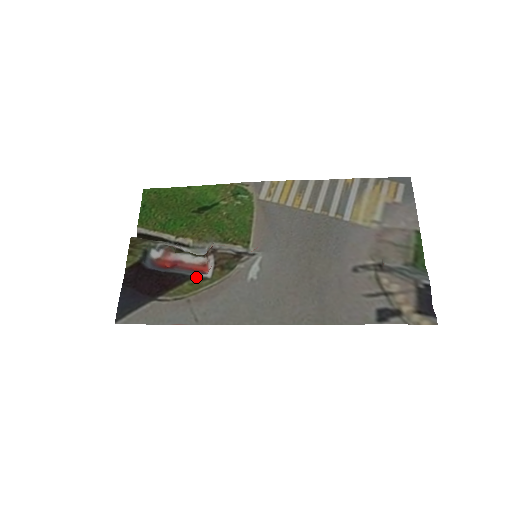
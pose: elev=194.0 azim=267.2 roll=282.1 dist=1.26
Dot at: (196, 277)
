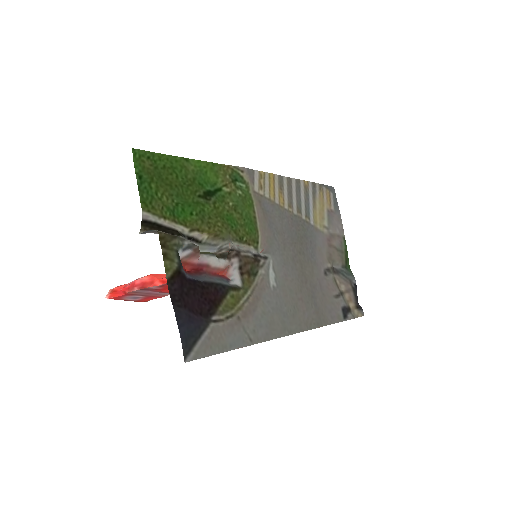
Dot at: (233, 287)
